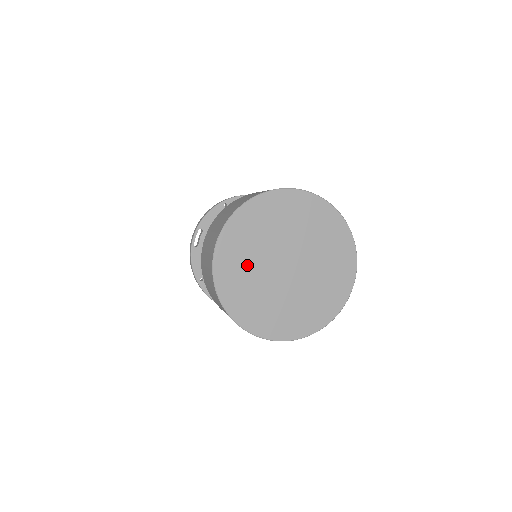
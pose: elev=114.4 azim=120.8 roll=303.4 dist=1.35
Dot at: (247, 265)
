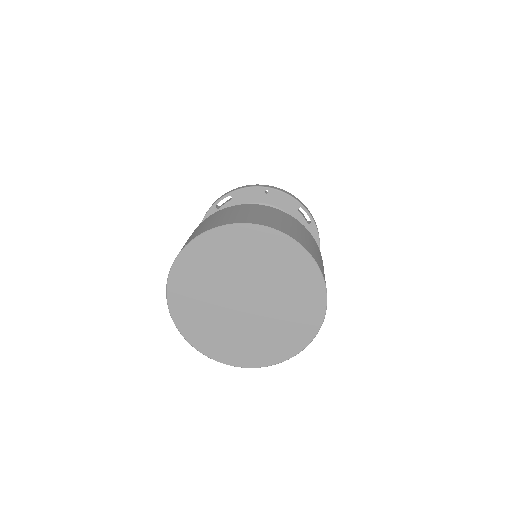
Dot at: (219, 330)
